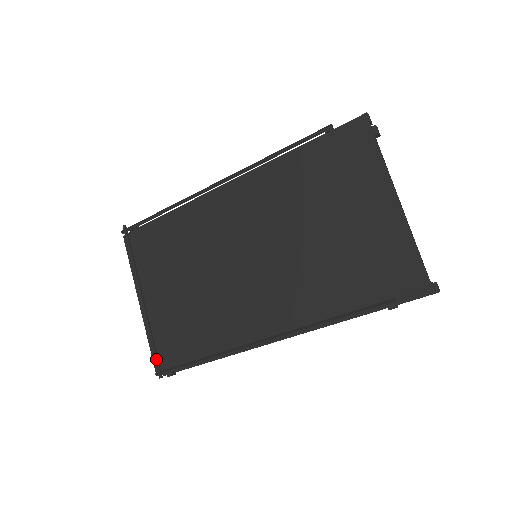
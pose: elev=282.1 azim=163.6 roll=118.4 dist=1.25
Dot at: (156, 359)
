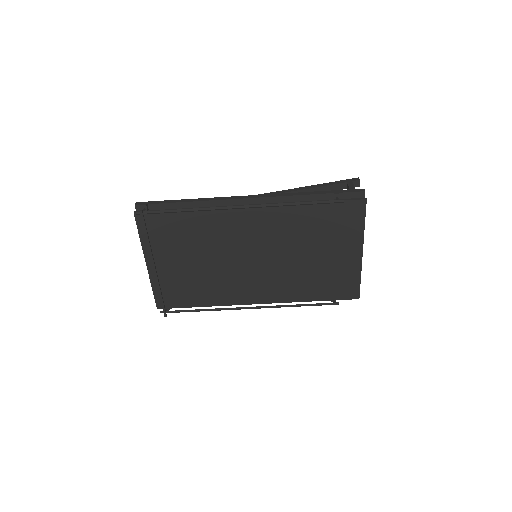
Dot at: (163, 306)
